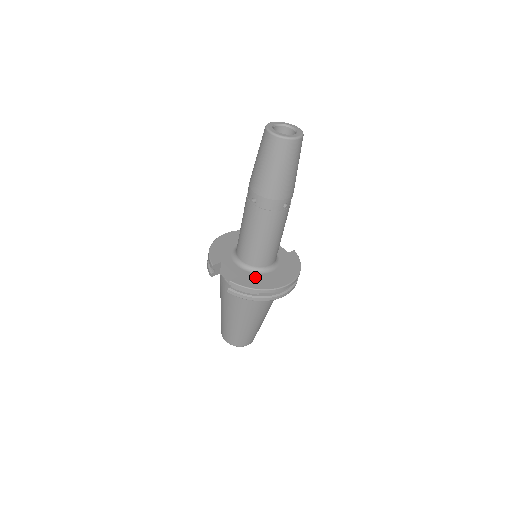
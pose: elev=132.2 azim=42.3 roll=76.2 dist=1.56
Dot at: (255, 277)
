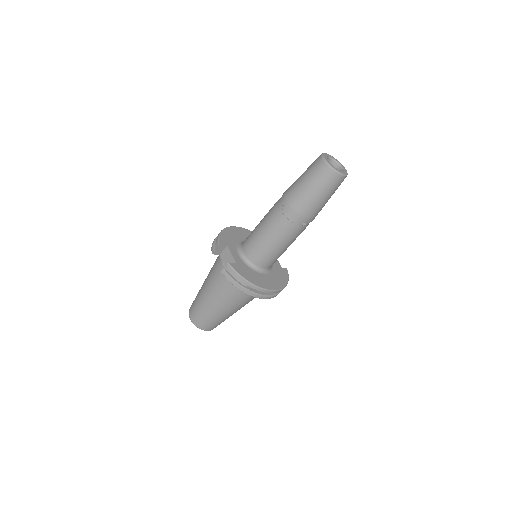
Dot at: (249, 271)
